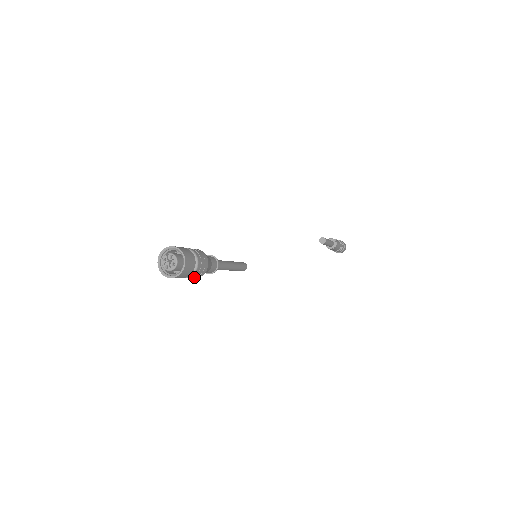
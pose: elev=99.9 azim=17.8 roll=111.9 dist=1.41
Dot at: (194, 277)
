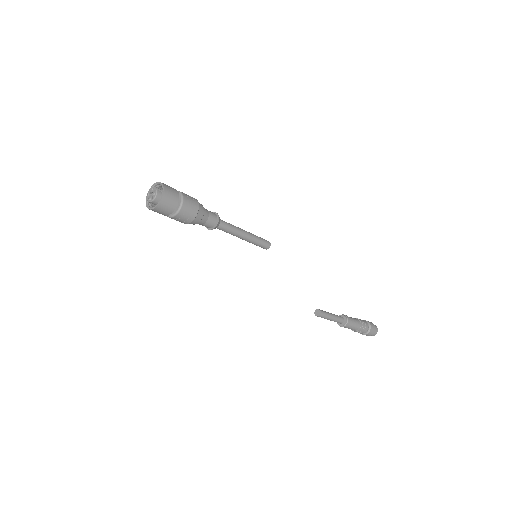
Dot at: occluded
